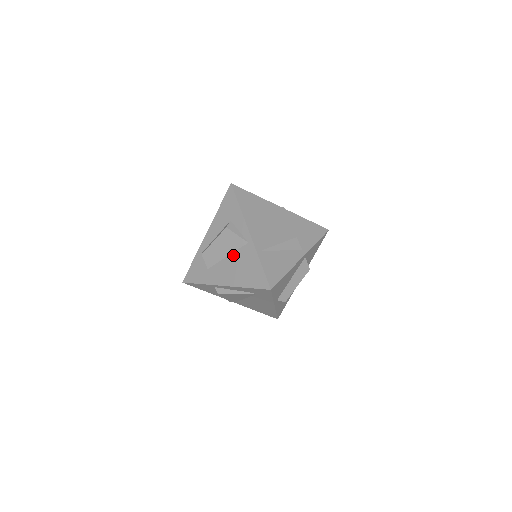
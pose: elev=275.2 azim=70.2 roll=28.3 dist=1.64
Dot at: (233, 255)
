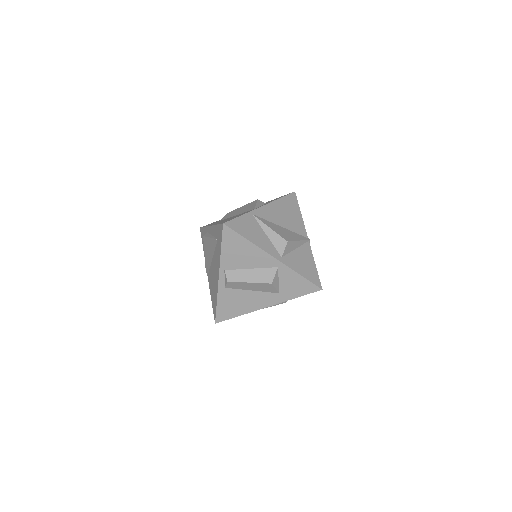
Dot at: (239, 214)
